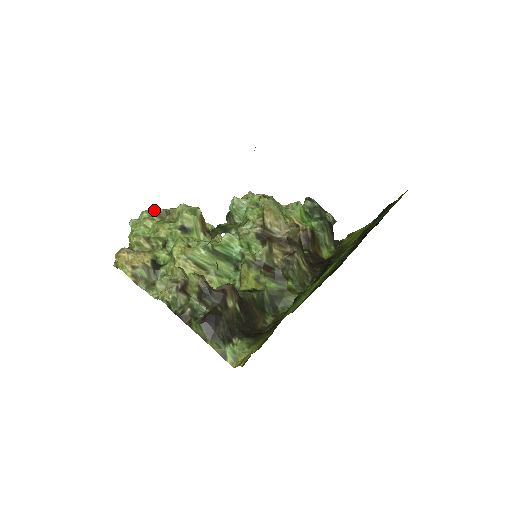
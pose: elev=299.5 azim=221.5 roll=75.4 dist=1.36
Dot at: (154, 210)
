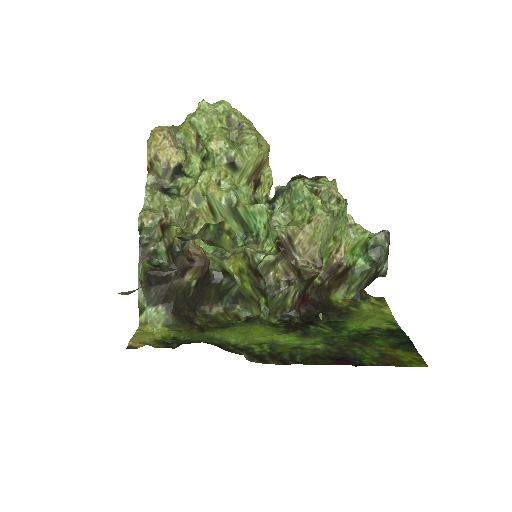
Dot at: (232, 111)
